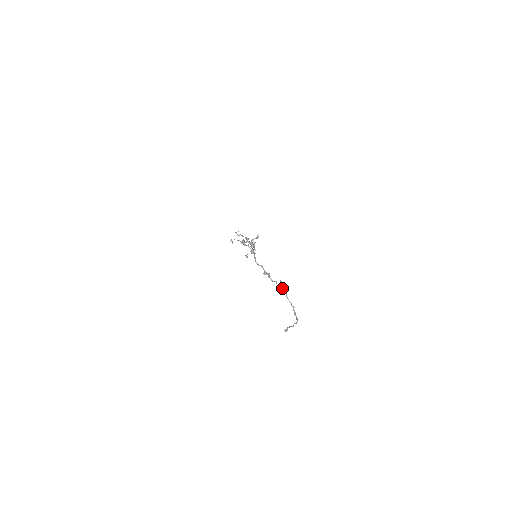
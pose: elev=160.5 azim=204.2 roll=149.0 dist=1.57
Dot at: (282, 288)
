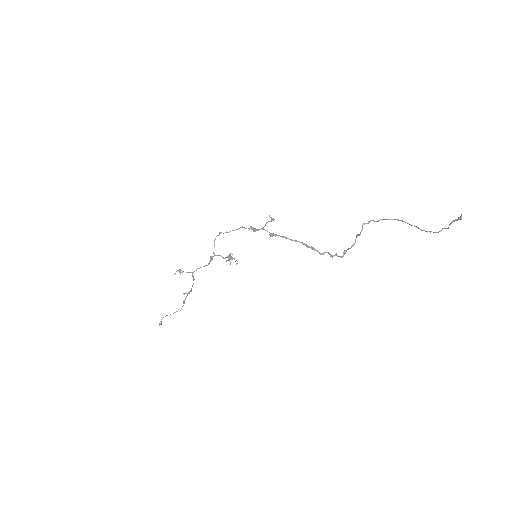
Dot at: occluded
